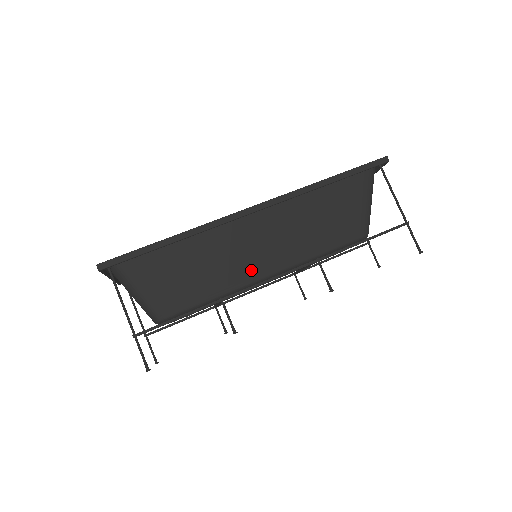
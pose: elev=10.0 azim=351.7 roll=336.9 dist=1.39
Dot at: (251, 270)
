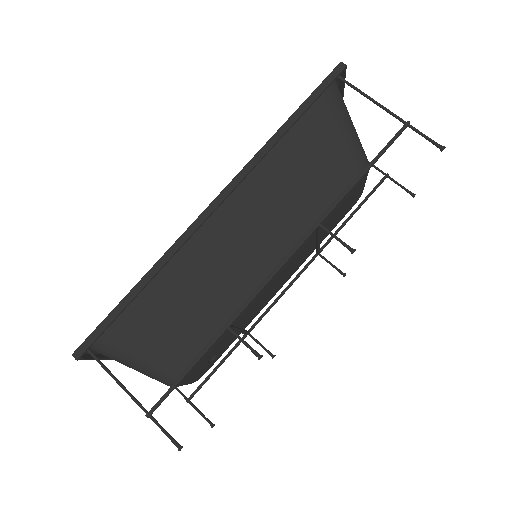
Dot at: (248, 275)
